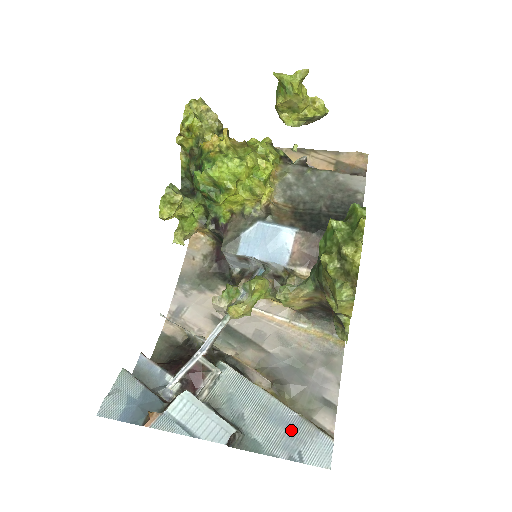
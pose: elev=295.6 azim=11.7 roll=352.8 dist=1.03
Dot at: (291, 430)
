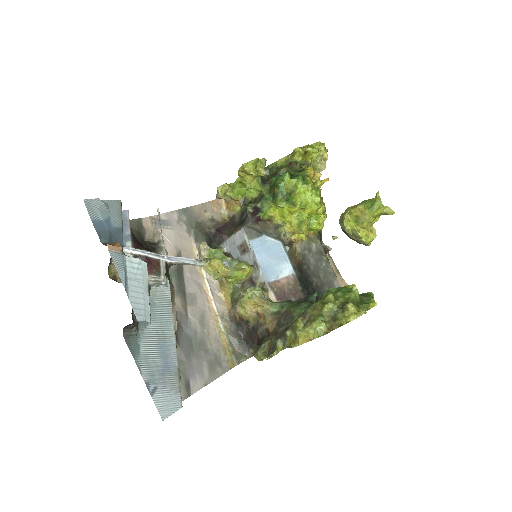
Dot at: (165, 369)
